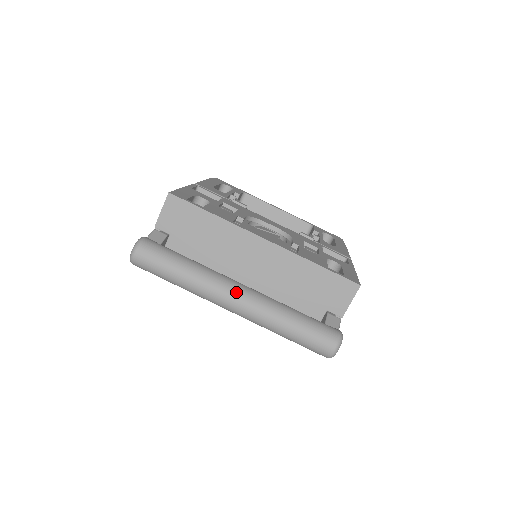
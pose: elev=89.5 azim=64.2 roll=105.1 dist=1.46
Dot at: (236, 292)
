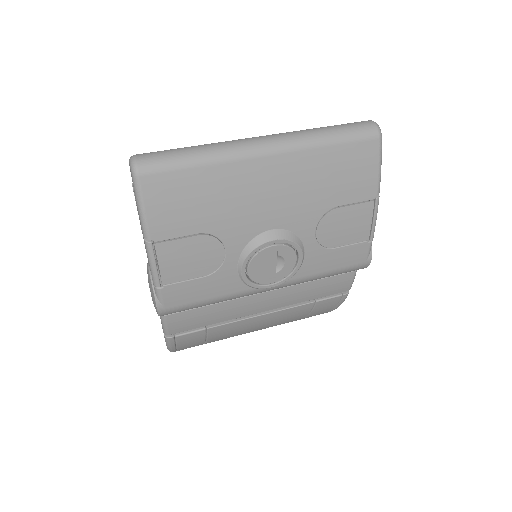
Dot at: (256, 137)
